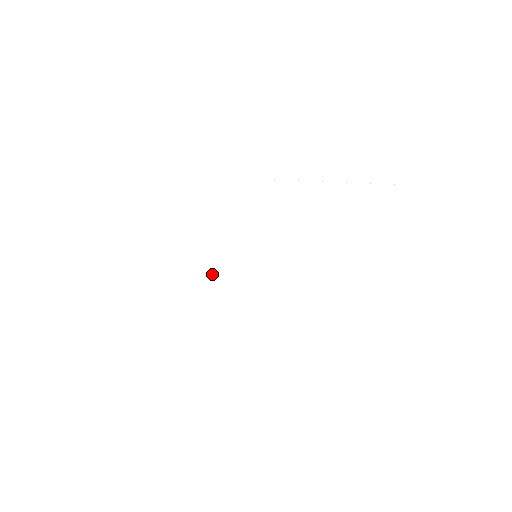
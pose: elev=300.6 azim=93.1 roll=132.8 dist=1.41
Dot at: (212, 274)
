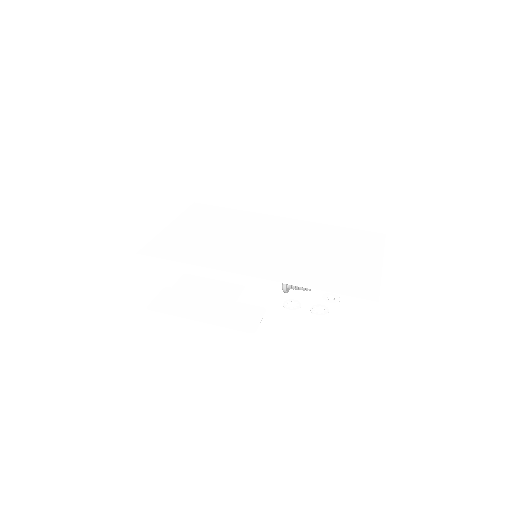
Dot at: (219, 240)
